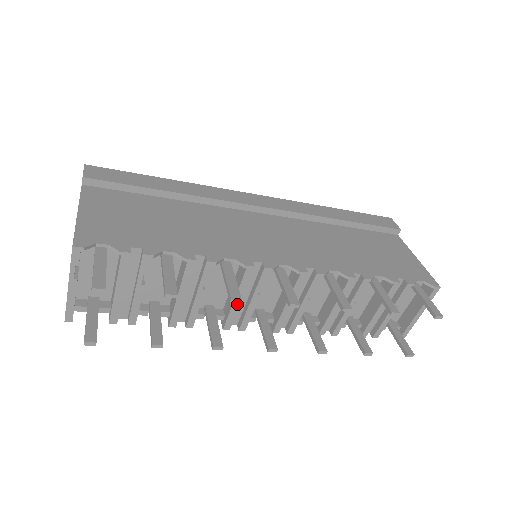
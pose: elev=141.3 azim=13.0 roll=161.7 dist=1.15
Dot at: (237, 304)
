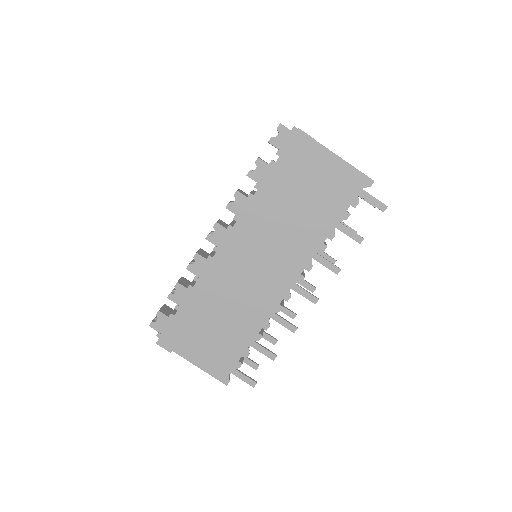
Dot at: occluded
